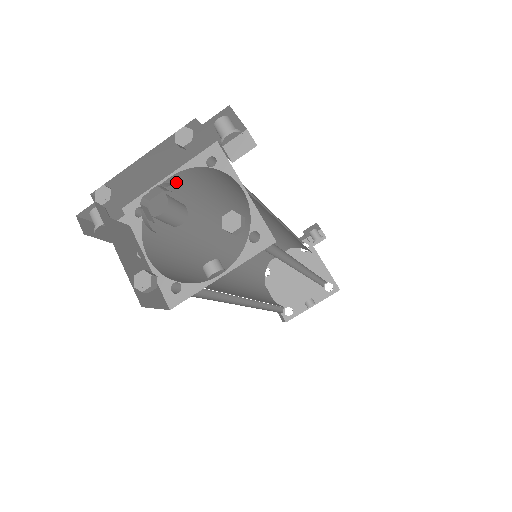
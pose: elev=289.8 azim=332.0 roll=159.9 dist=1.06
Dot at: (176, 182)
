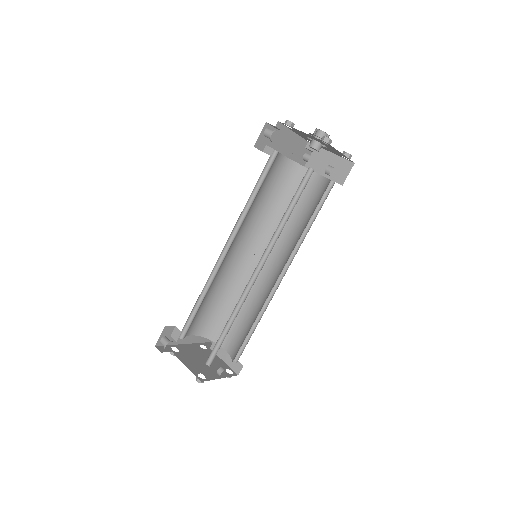
Dot at: (280, 162)
